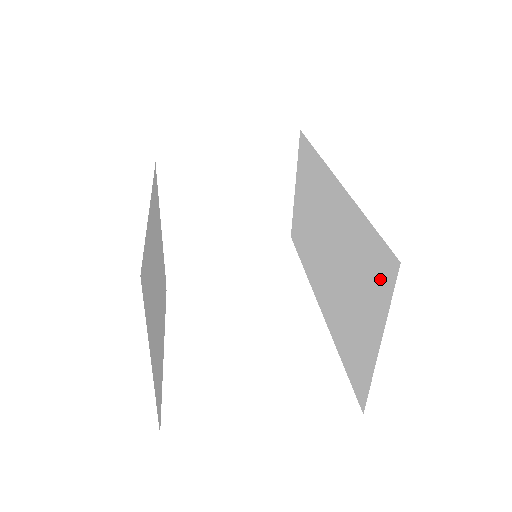
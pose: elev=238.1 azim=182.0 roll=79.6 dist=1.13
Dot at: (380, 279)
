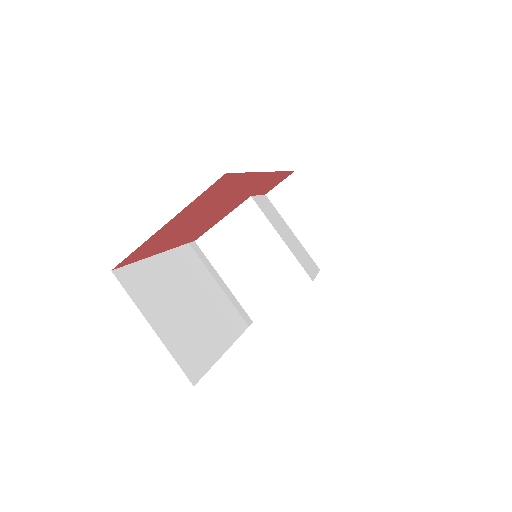
Dot at: occluded
